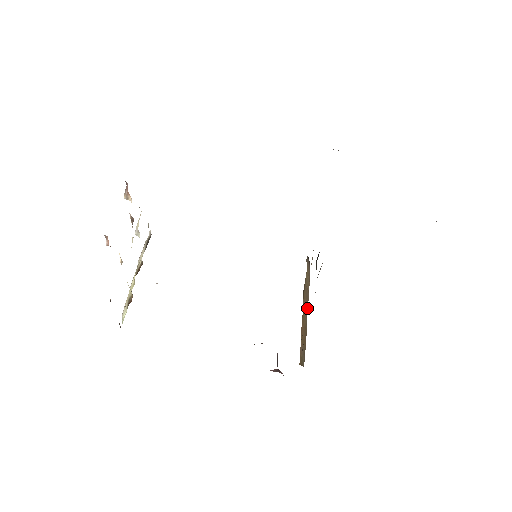
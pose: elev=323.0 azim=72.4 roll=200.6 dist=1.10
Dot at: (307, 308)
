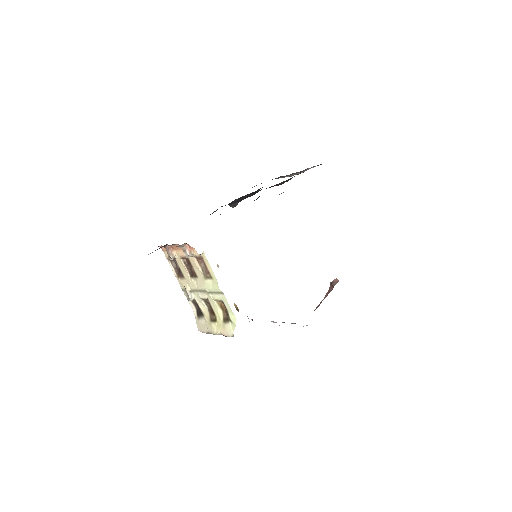
Dot at: occluded
